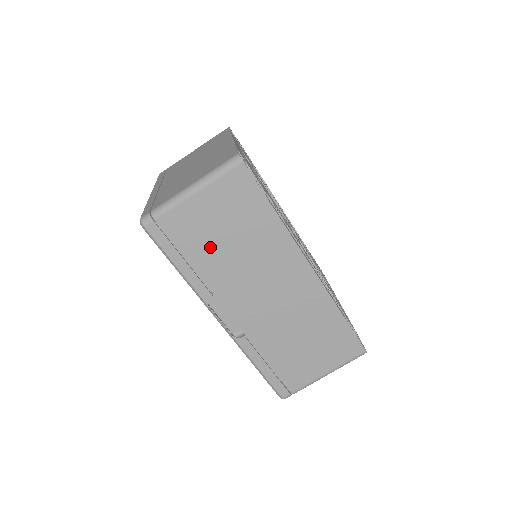
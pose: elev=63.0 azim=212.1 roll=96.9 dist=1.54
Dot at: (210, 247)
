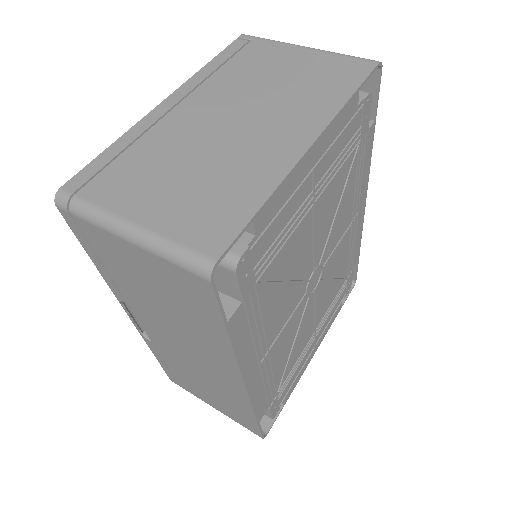
Dot at: (135, 283)
